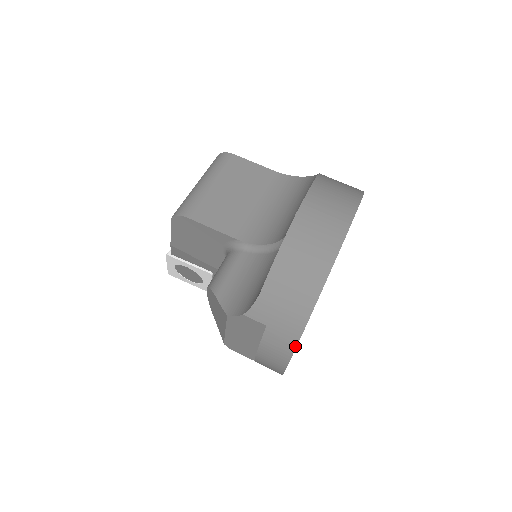
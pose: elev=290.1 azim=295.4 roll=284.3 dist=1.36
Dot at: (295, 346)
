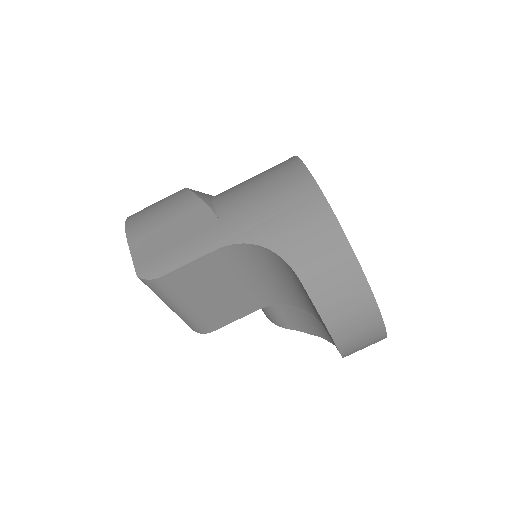
Dot at: occluded
